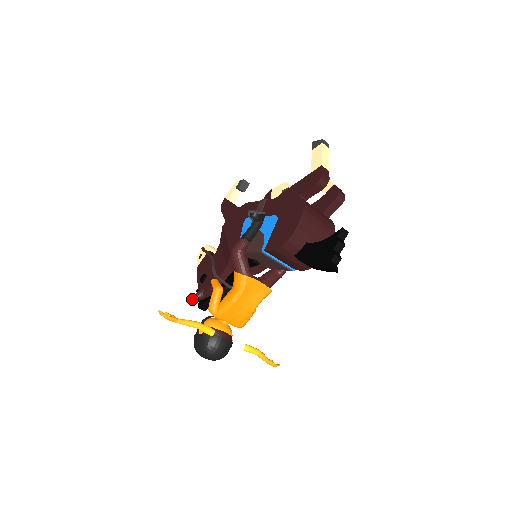
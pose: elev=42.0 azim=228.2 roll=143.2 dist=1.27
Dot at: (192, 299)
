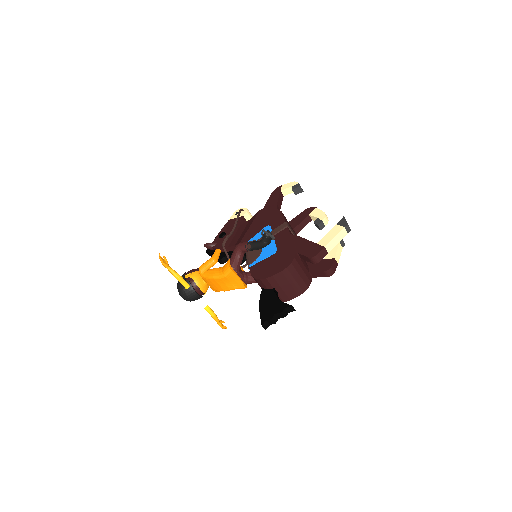
Dot at: (204, 245)
